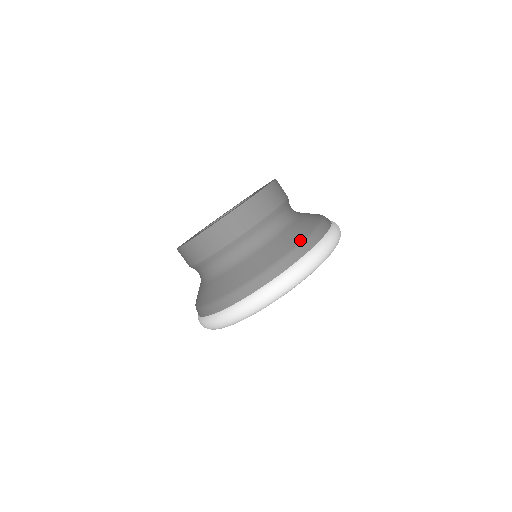
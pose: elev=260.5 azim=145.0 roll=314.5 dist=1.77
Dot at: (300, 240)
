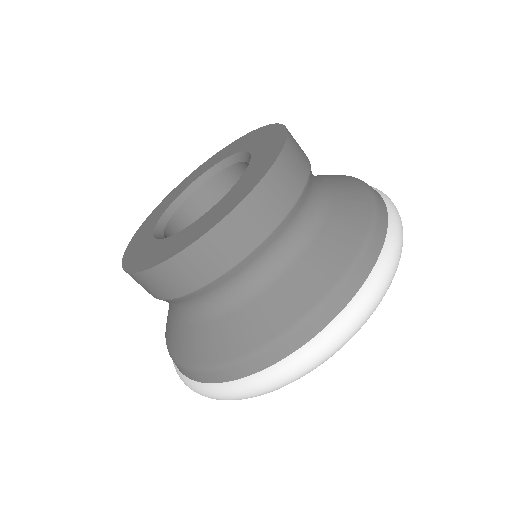
Dot at: (226, 358)
